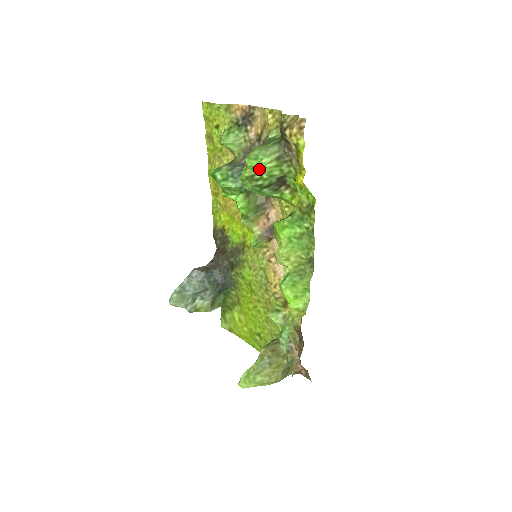
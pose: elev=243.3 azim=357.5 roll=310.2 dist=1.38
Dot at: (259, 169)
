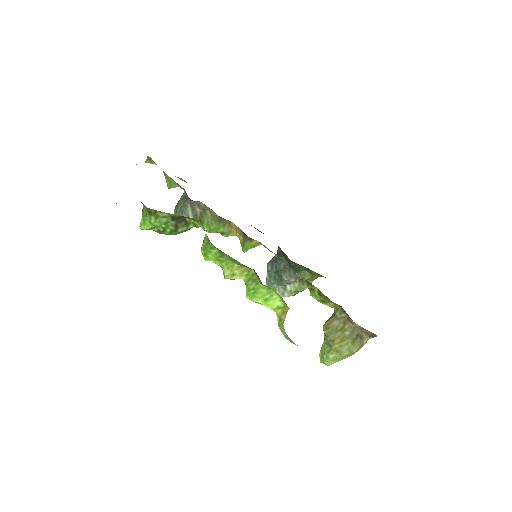
Dot at: (153, 227)
